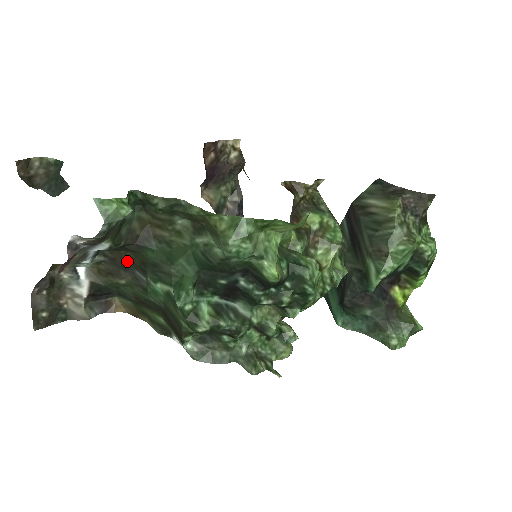
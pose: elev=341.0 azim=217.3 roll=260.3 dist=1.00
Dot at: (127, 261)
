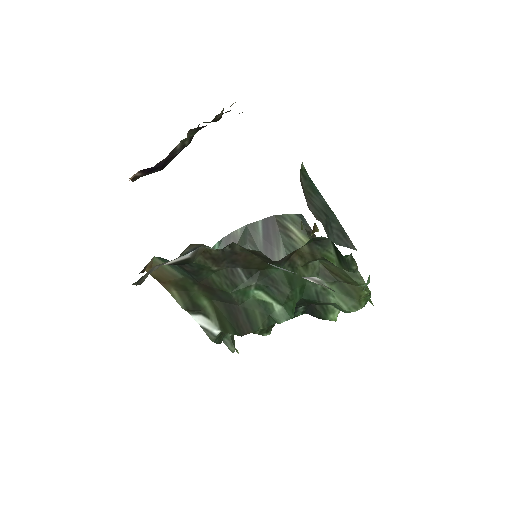
Dot at: (246, 261)
